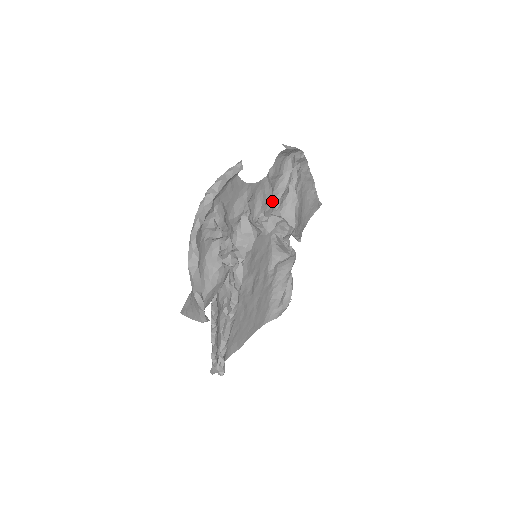
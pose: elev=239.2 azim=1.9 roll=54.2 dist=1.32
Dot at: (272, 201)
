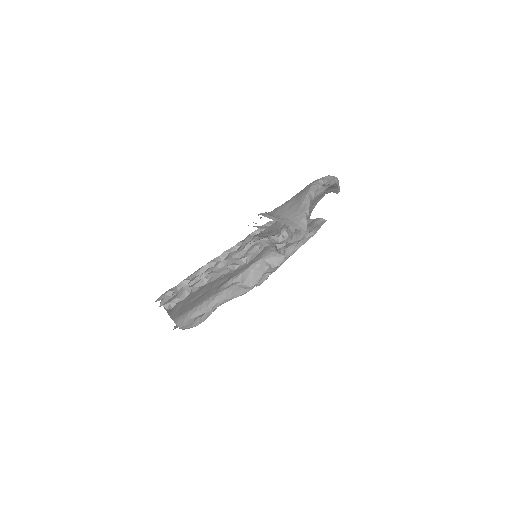
Dot at: occluded
